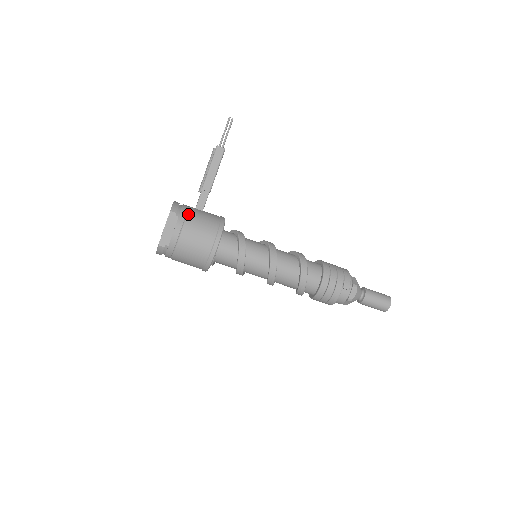
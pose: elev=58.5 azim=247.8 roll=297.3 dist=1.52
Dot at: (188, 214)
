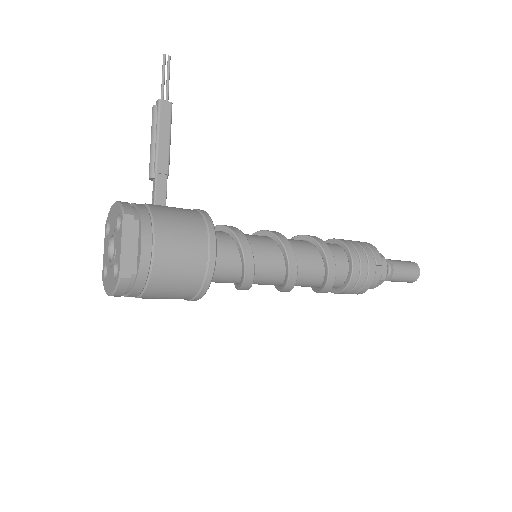
Dot at: (153, 213)
